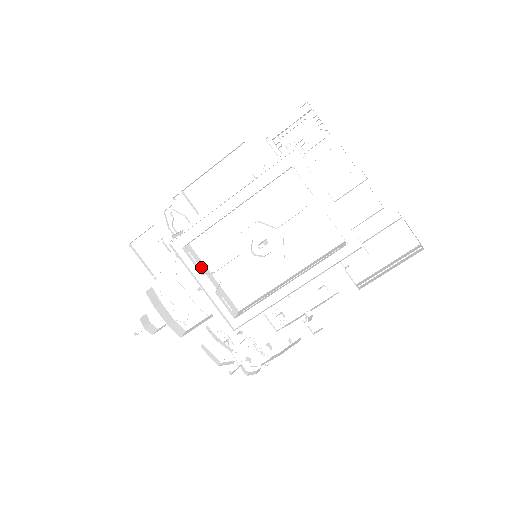
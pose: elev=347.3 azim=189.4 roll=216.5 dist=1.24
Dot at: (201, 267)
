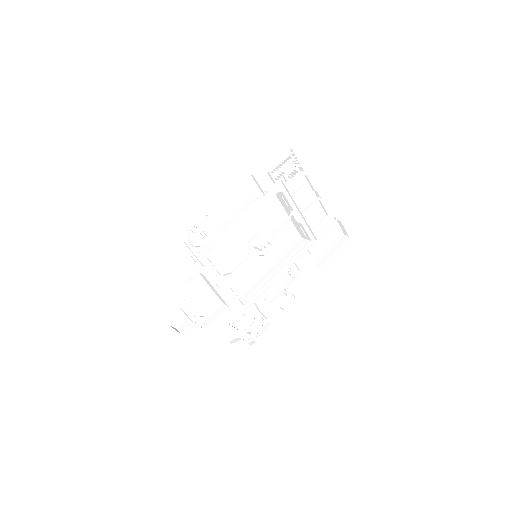
Dot at: occluded
